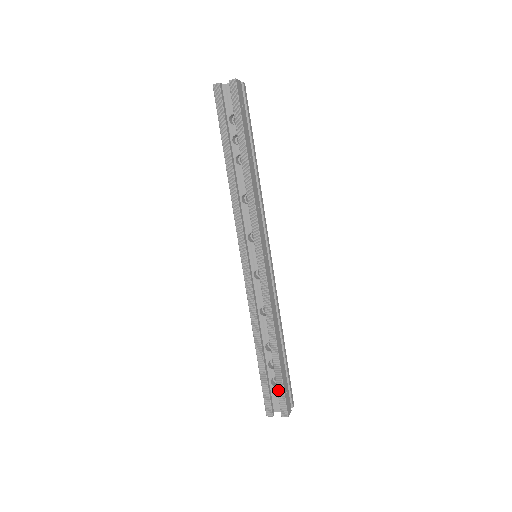
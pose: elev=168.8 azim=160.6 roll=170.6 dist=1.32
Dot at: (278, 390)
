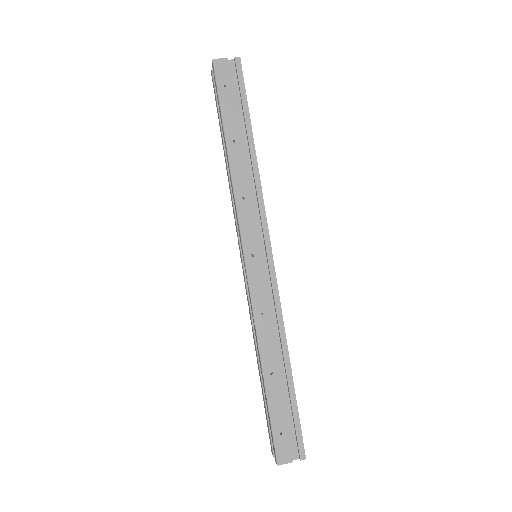
Dot at: (270, 425)
